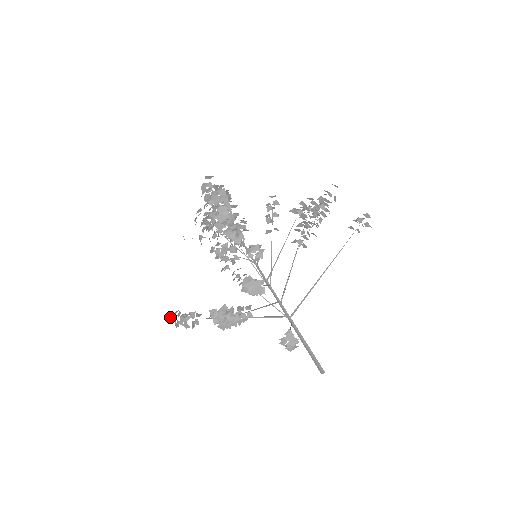
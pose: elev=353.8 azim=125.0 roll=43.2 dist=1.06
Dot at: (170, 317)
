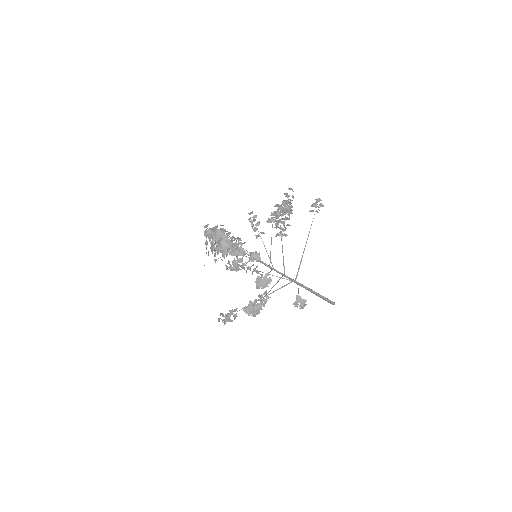
Dot at: (218, 320)
